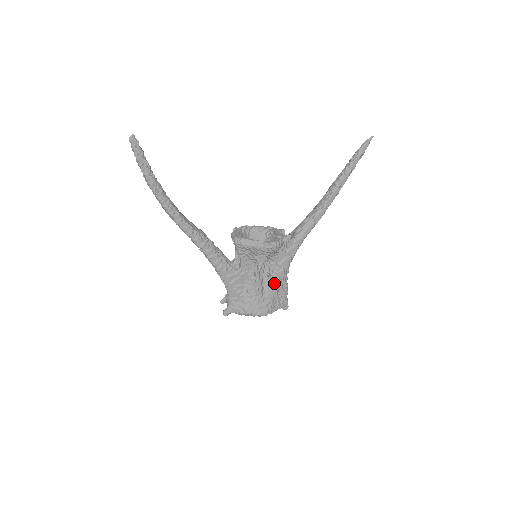
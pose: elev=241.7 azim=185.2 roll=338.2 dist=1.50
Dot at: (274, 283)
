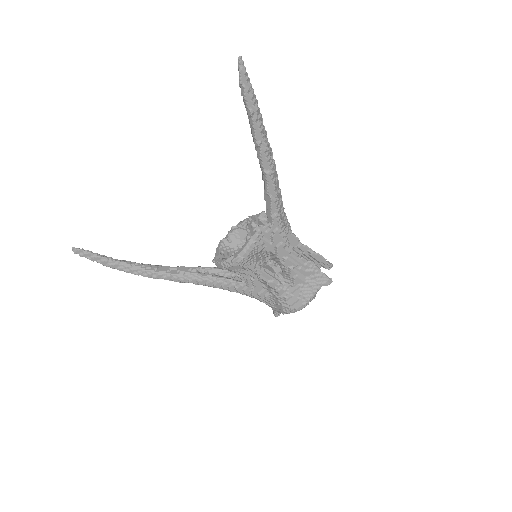
Dot at: (289, 274)
